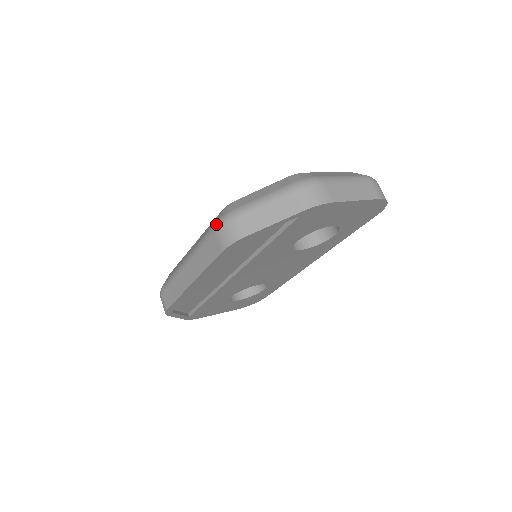
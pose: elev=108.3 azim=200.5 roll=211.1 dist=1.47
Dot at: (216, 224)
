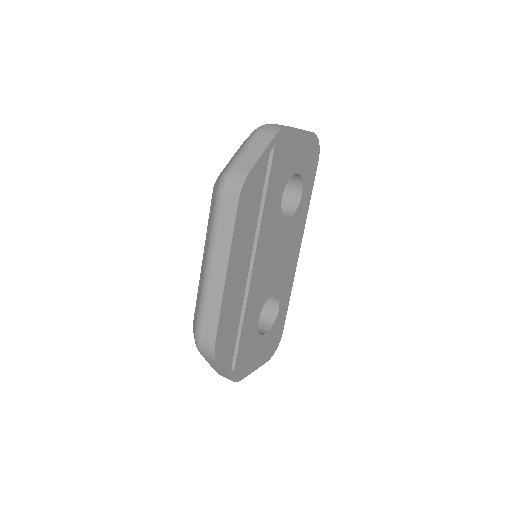
Dot at: (218, 190)
